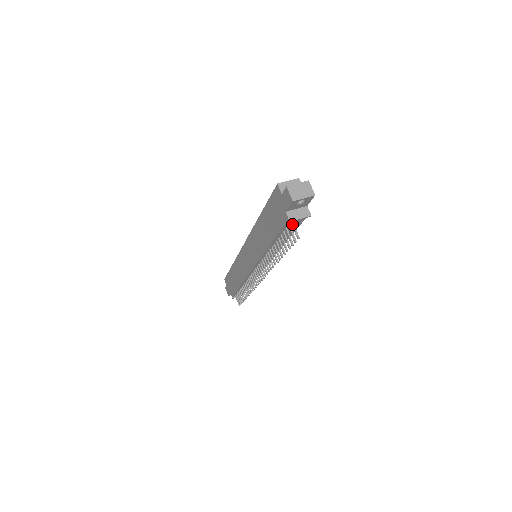
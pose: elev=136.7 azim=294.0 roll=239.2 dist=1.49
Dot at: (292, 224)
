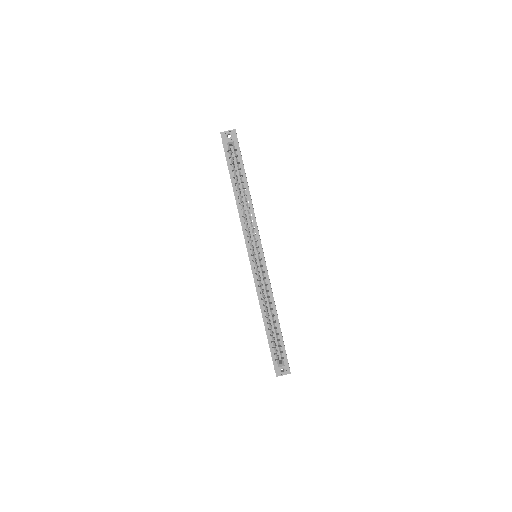
Dot at: occluded
